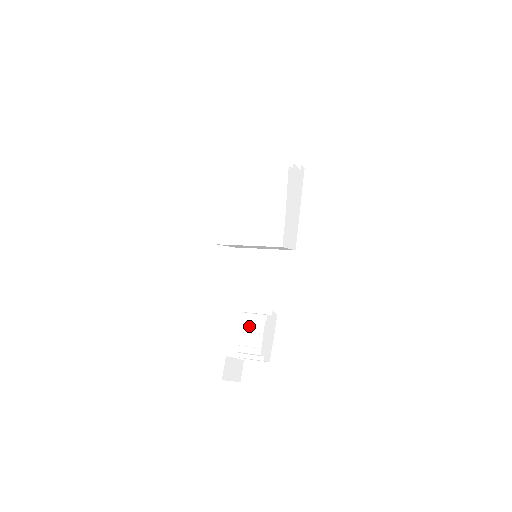
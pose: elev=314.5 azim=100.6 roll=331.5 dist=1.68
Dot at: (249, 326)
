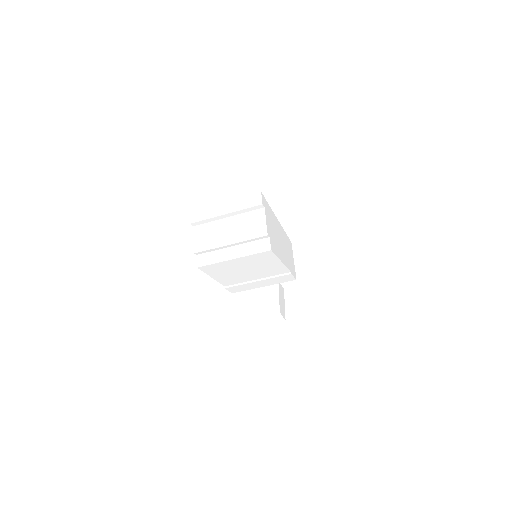
Dot at: occluded
